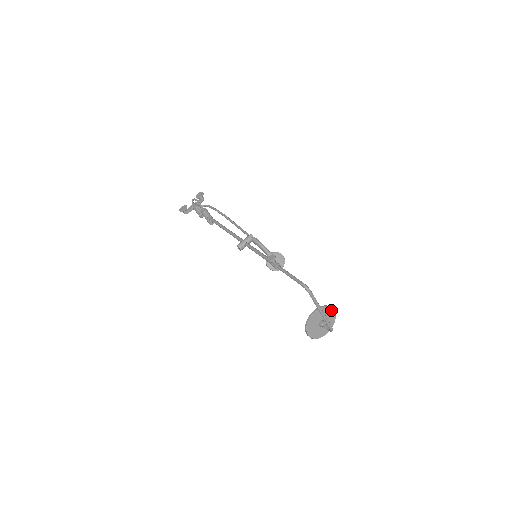
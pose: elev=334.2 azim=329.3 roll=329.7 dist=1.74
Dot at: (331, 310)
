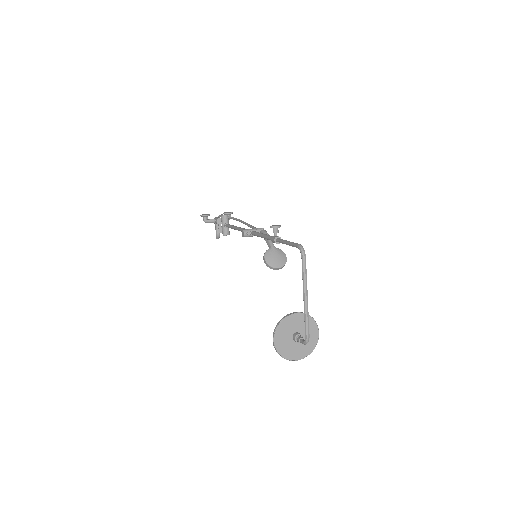
Dot at: (315, 329)
